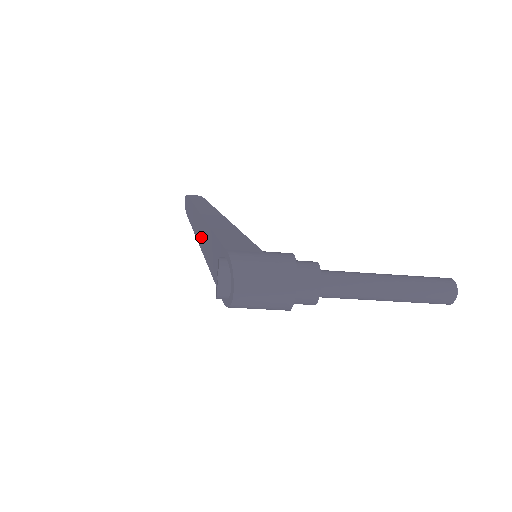
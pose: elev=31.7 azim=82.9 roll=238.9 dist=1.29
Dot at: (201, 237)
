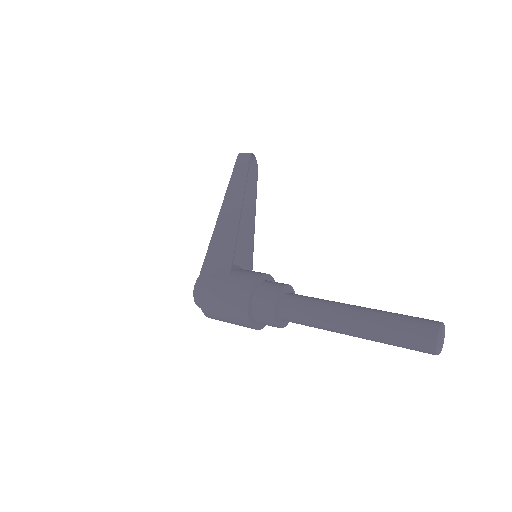
Dot at: occluded
